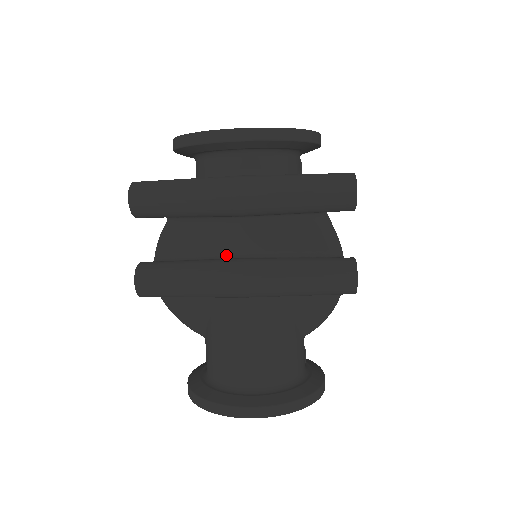
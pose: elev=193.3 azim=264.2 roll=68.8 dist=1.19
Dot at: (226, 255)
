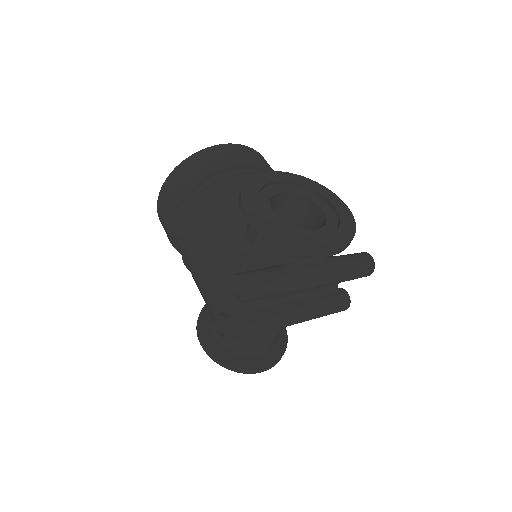
Dot at: (279, 301)
